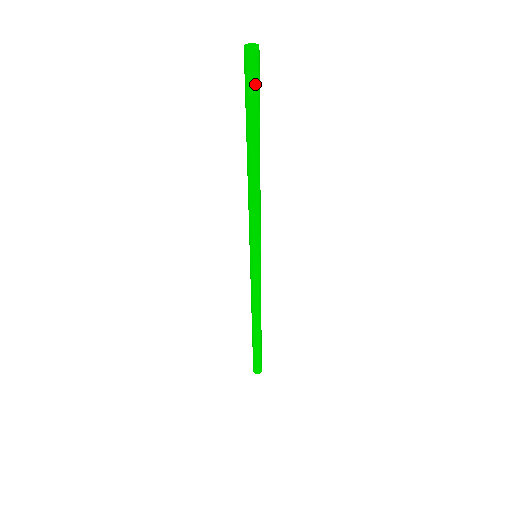
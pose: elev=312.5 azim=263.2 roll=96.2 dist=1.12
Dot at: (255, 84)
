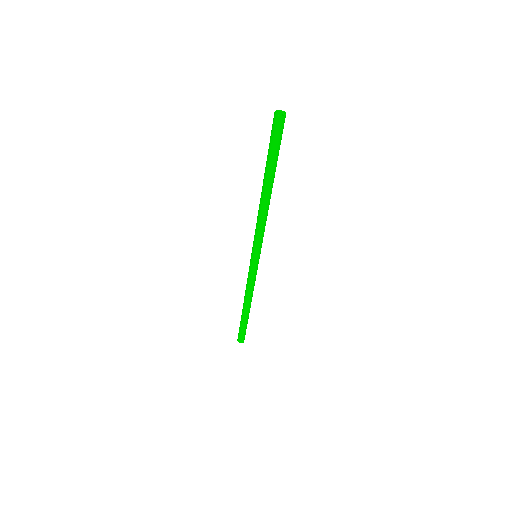
Dot at: (279, 139)
